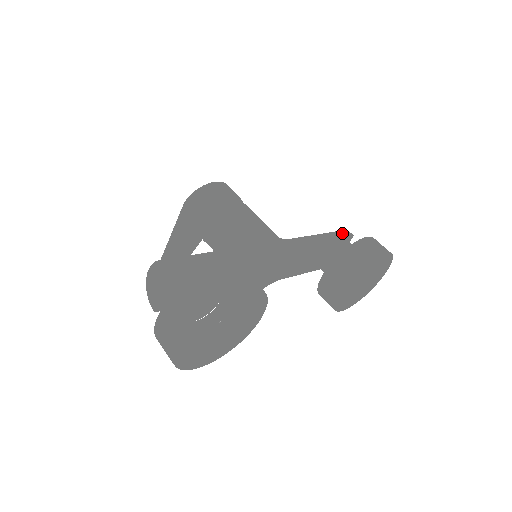
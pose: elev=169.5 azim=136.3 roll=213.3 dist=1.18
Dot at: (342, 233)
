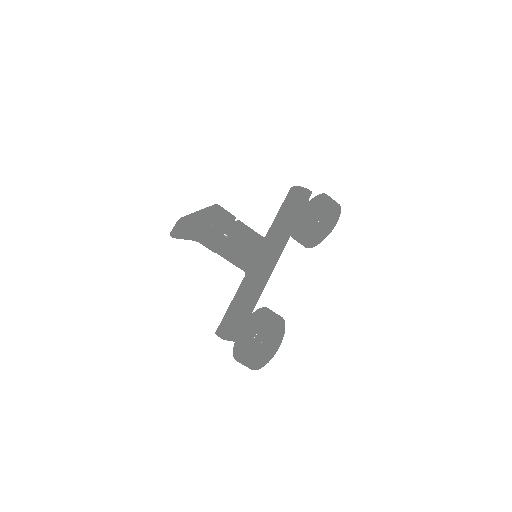
Dot at: (305, 198)
